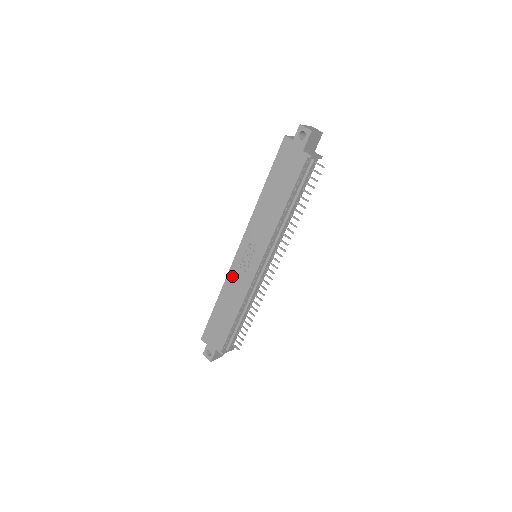
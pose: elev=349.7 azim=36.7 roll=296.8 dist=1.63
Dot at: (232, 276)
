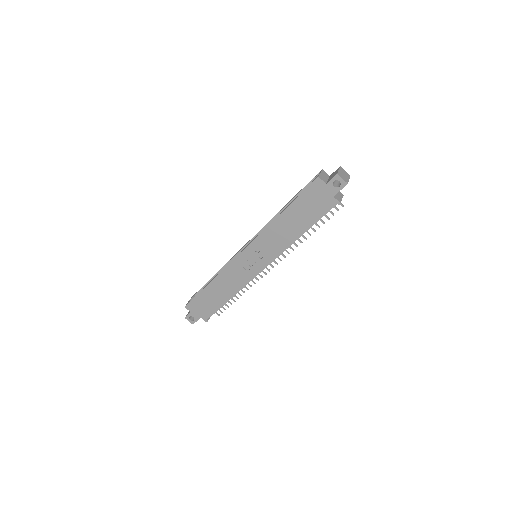
Dot at: (230, 270)
